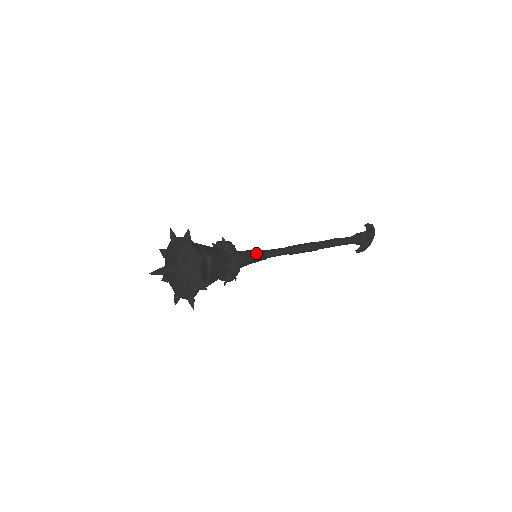
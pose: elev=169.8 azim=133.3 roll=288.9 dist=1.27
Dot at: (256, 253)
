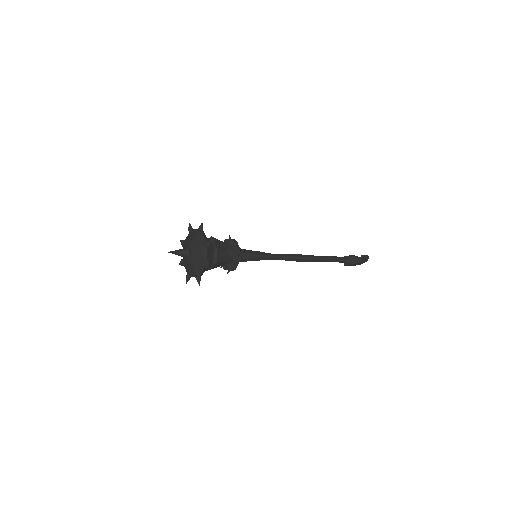
Dot at: (256, 257)
